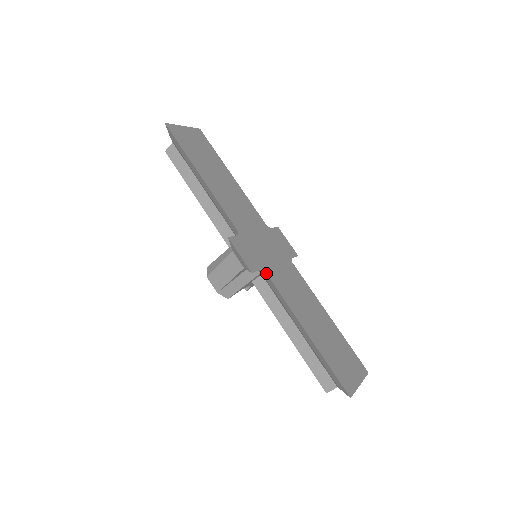
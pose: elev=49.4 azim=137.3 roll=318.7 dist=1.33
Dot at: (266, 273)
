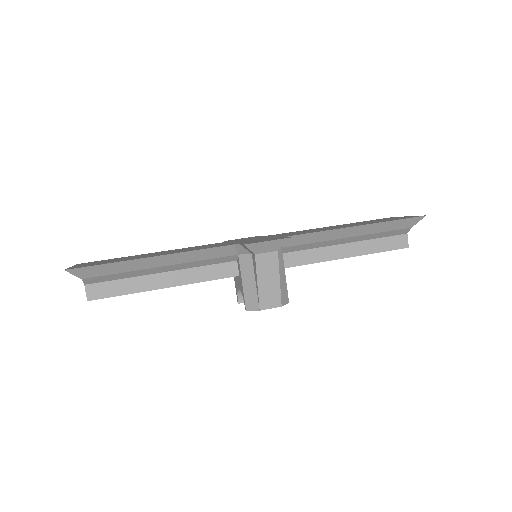
Dot at: (289, 236)
